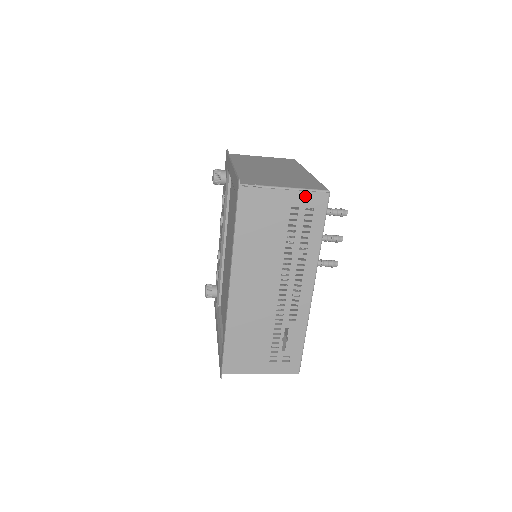
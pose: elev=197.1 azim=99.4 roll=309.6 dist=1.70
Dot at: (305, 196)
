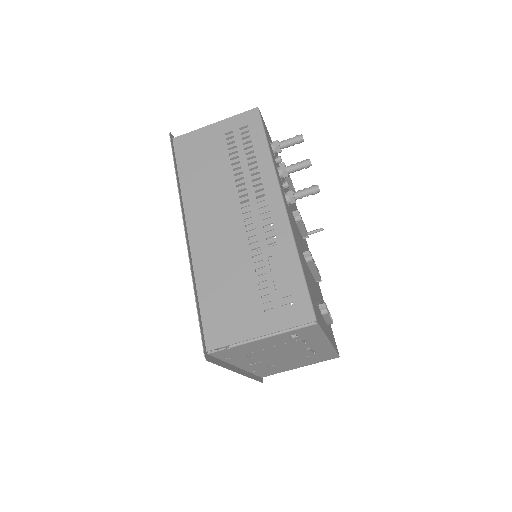
Dot at: (235, 120)
